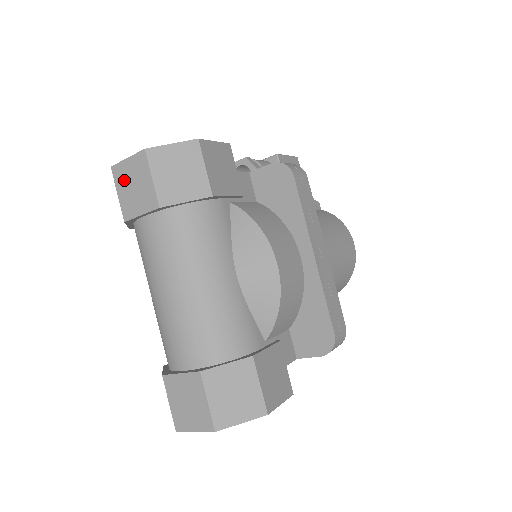
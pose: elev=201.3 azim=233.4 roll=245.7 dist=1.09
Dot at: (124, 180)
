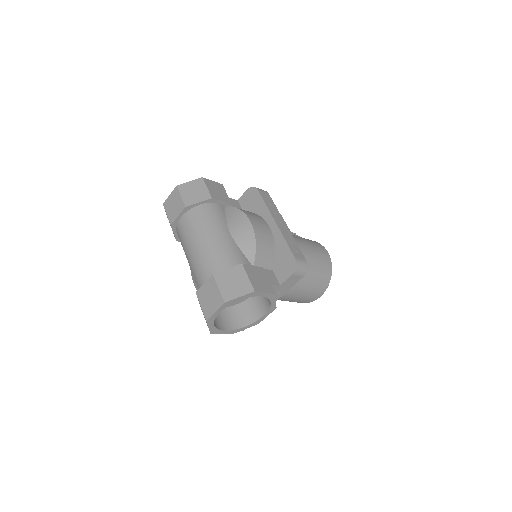
Dot at: (169, 206)
